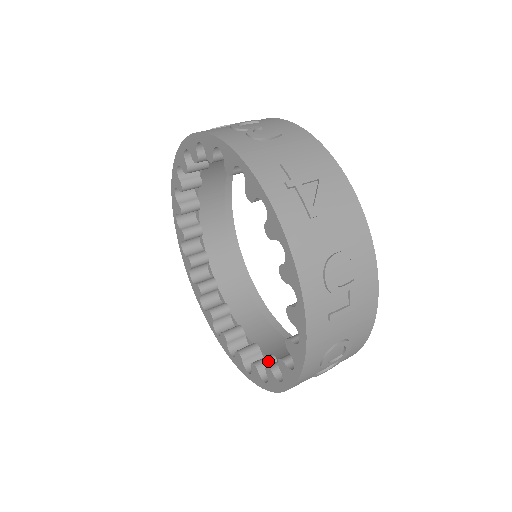
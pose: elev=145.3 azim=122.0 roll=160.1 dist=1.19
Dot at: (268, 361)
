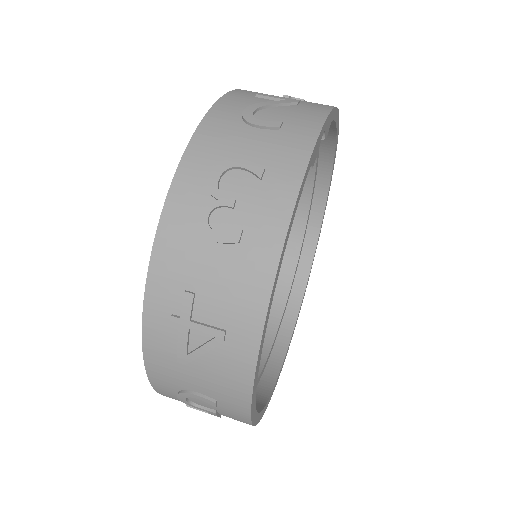
Dot at: occluded
